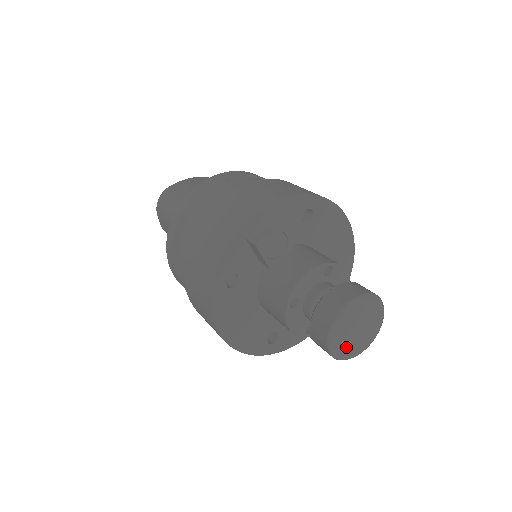
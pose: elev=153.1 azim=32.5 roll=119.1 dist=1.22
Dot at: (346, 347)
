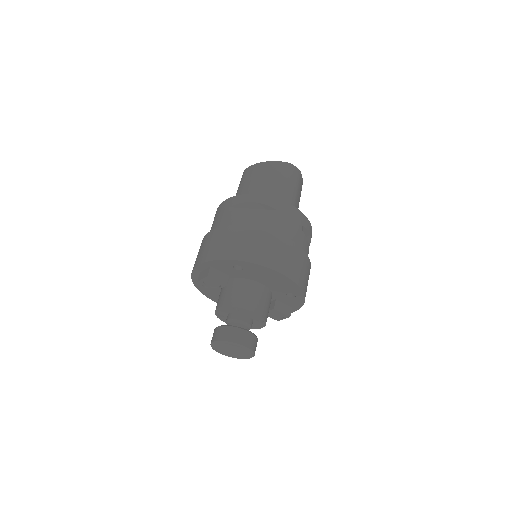
Dot at: (230, 354)
